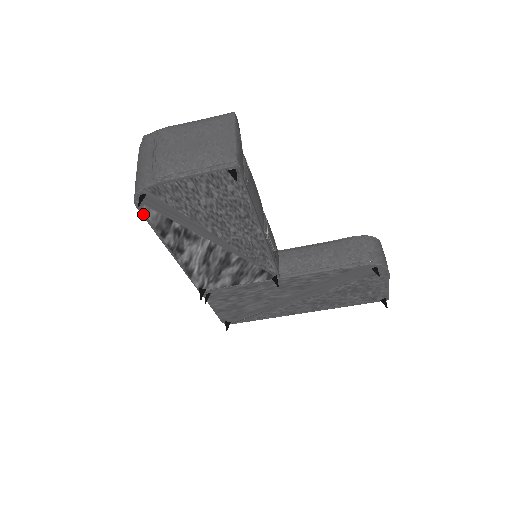
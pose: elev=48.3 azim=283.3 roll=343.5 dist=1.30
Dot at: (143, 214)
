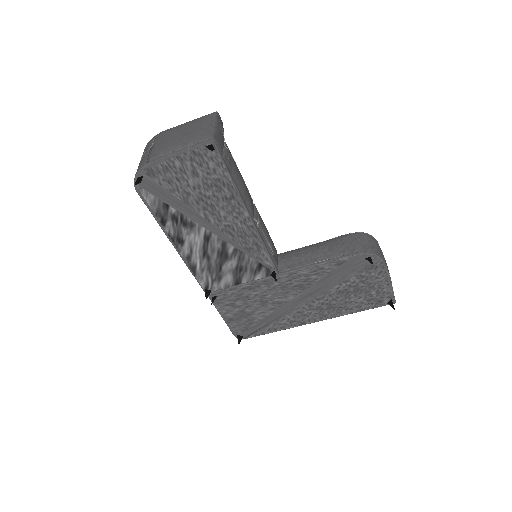
Dot at: (143, 199)
